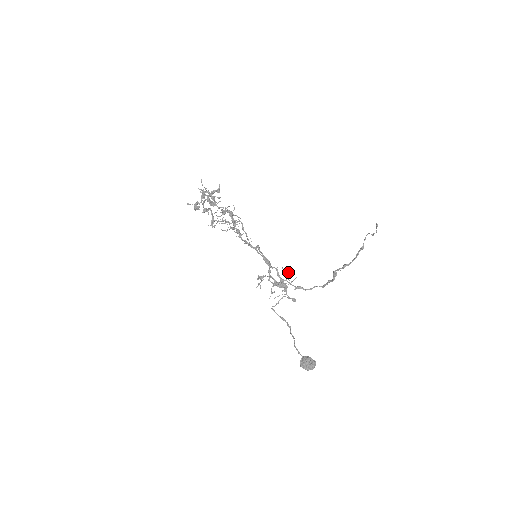
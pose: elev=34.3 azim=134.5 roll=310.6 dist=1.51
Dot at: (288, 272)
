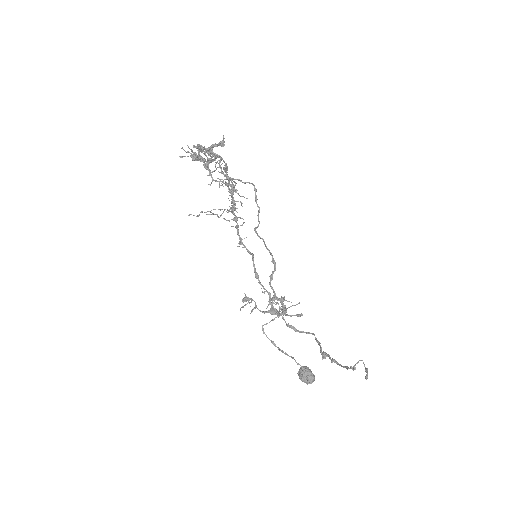
Dot at: (280, 307)
